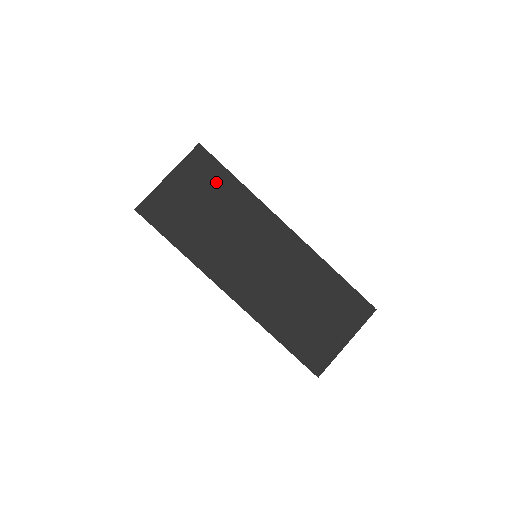
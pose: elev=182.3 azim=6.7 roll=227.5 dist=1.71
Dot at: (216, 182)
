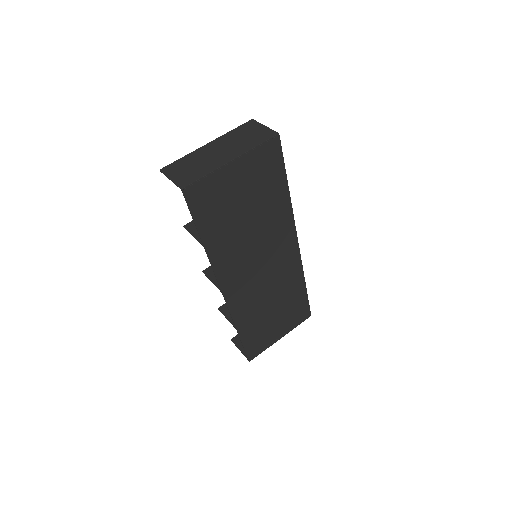
Dot at: (270, 183)
